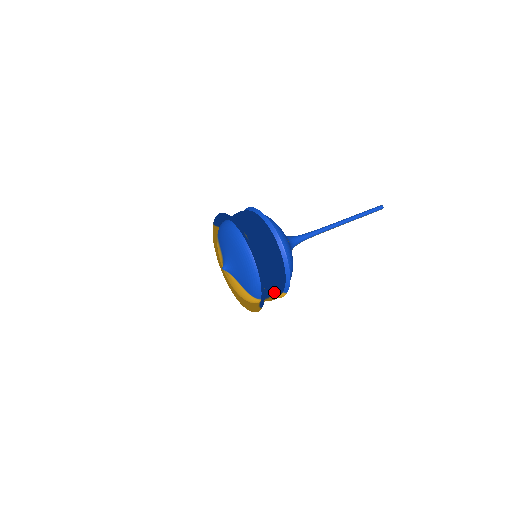
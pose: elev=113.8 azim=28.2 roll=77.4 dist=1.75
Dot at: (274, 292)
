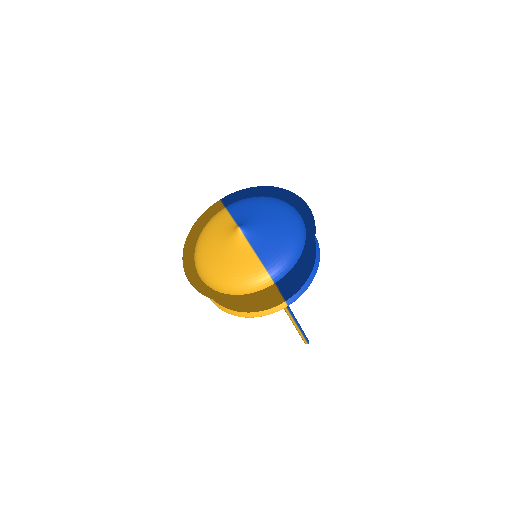
Dot at: (291, 285)
